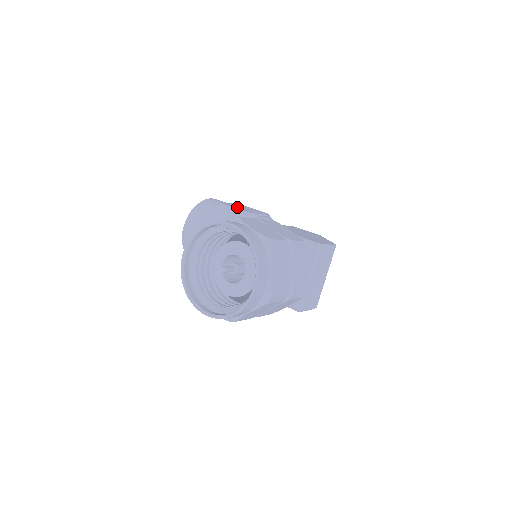
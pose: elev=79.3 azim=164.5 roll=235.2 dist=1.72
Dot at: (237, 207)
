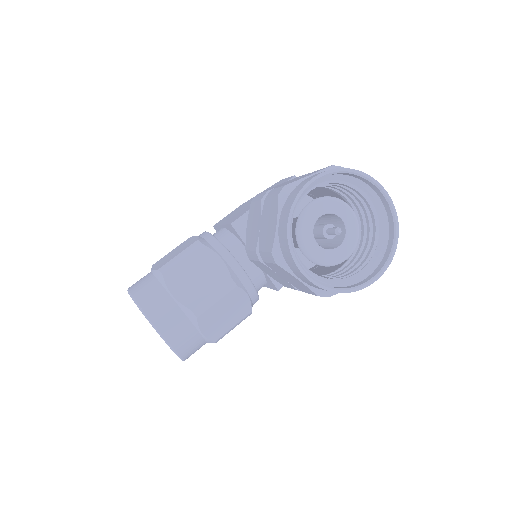
Dot at: (174, 255)
